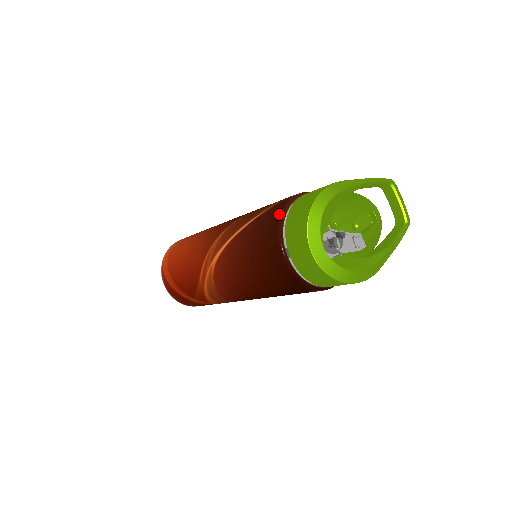
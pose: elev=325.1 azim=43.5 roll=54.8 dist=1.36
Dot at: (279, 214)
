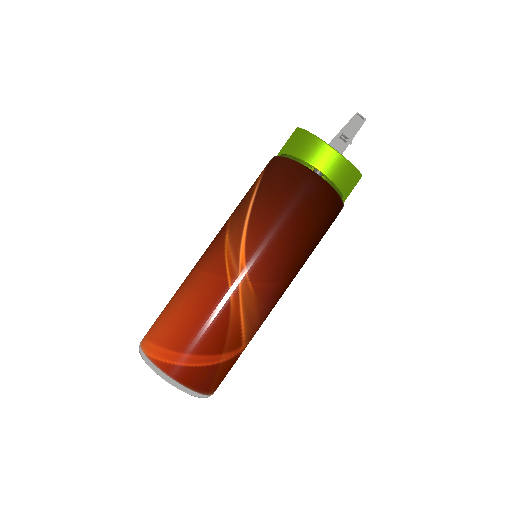
Dot at: (283, 159)
